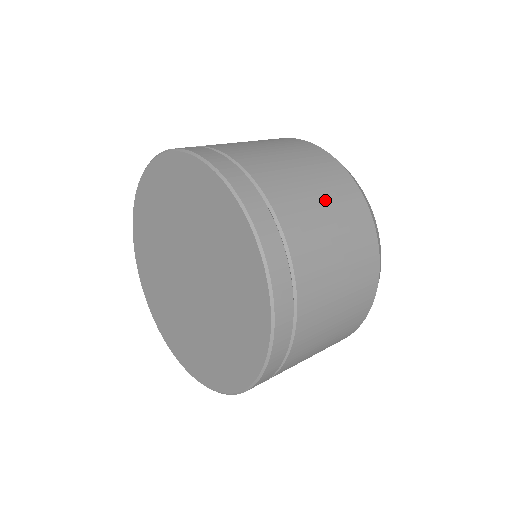
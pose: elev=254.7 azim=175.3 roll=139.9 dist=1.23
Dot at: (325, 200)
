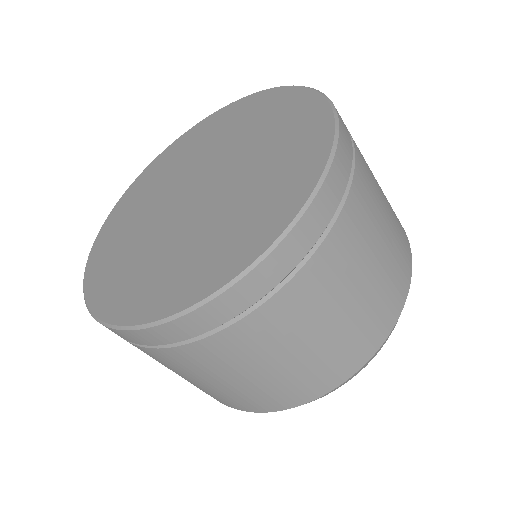
Dot at: (386, 201)
